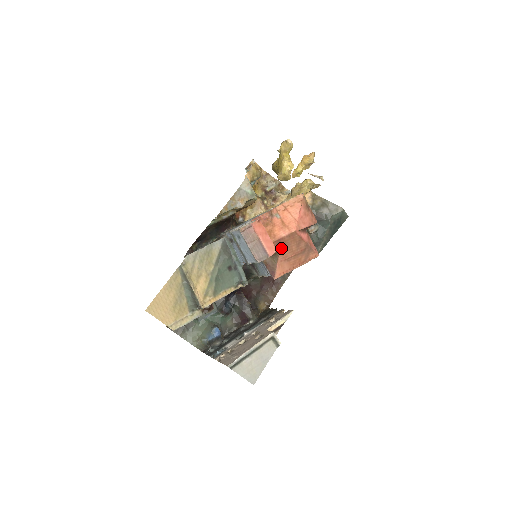
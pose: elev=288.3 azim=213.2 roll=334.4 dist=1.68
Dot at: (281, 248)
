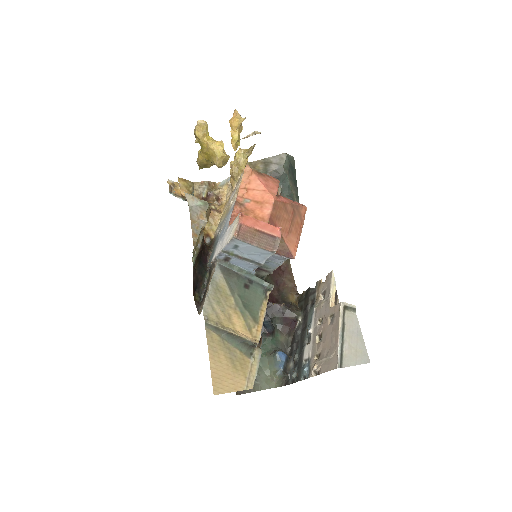
Dot at: (277, 225)
